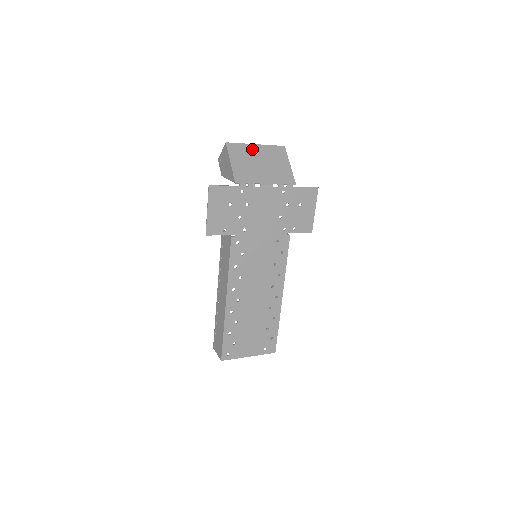
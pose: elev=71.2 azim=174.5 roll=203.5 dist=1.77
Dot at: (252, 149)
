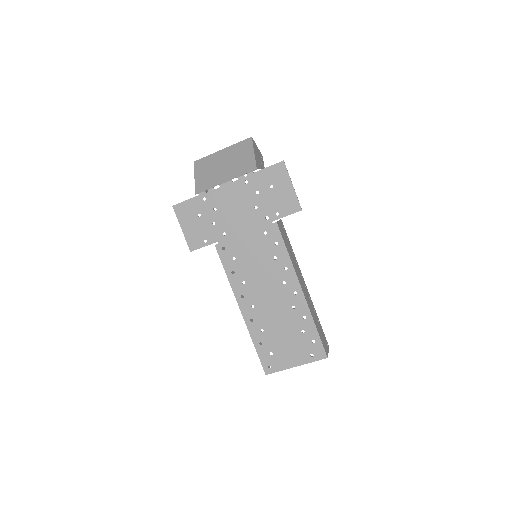
Dot at: (217, 156)
